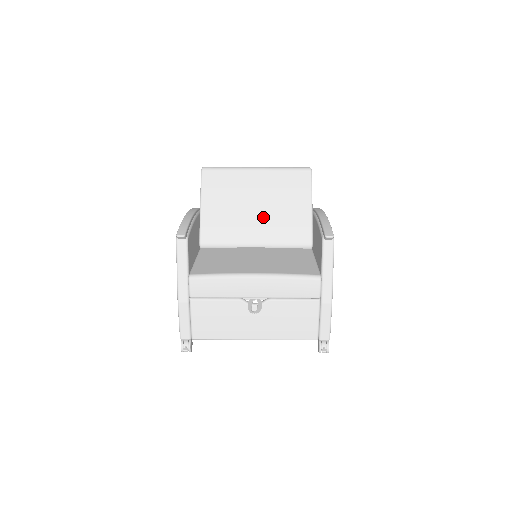
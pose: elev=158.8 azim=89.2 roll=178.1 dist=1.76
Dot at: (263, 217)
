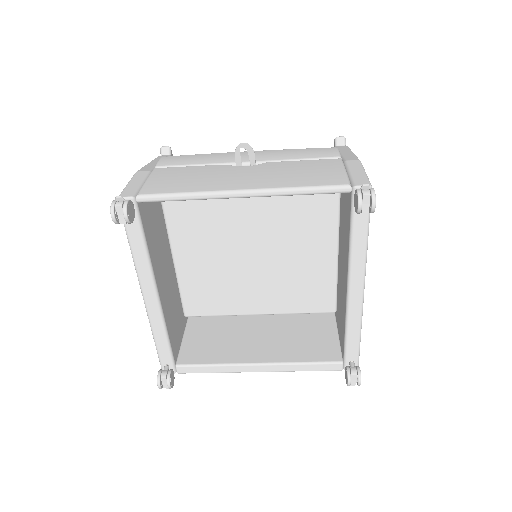
Dot at: occluded
